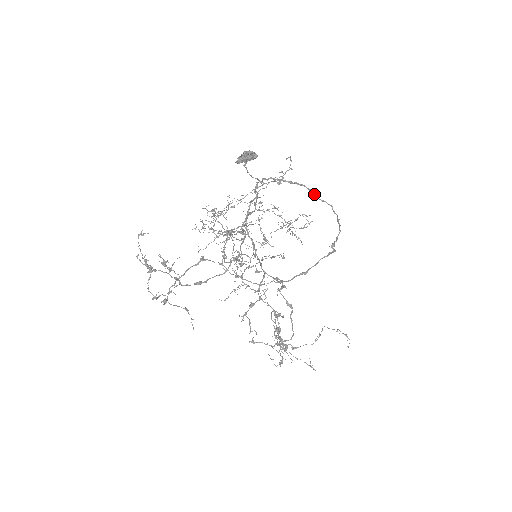
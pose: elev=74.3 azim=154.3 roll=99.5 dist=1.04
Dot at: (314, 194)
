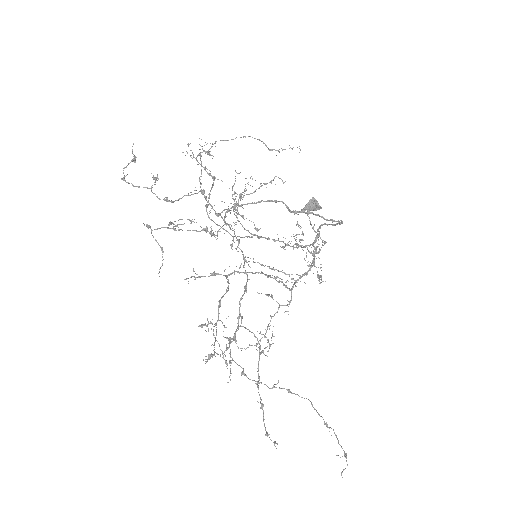
Dot at: occluded
